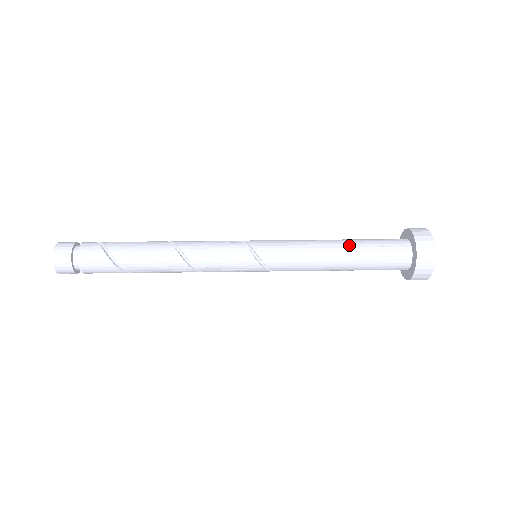
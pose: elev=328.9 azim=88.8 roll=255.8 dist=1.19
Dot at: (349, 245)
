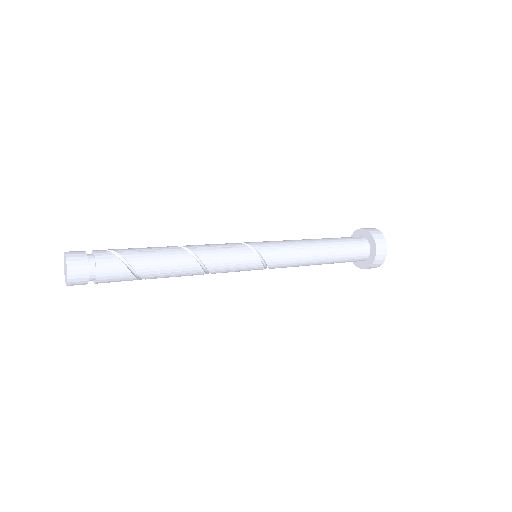
Dot at: (330, 246)
